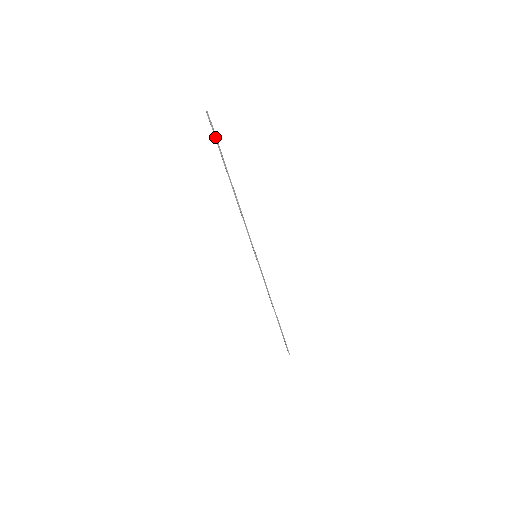
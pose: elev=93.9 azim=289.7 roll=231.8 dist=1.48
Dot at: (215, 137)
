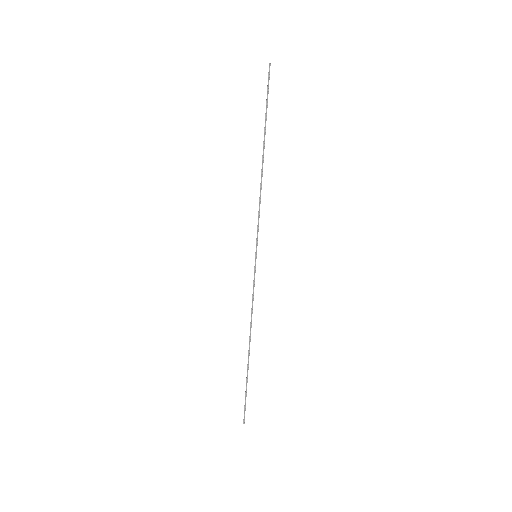
Dot at: (267, 93)
